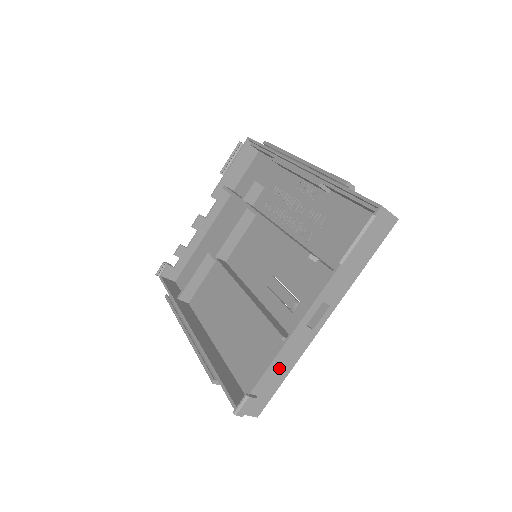
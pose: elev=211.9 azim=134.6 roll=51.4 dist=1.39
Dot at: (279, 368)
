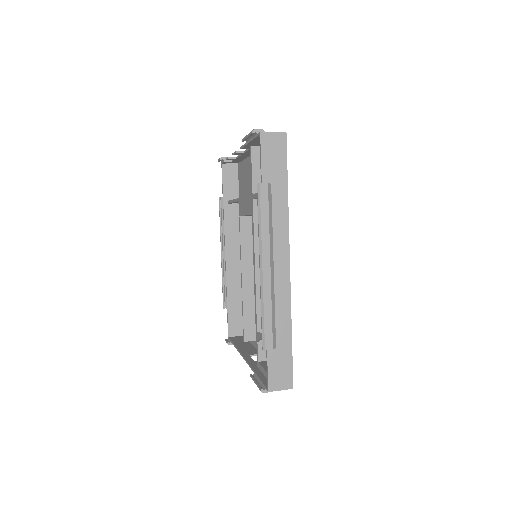
Dot at: occluded
